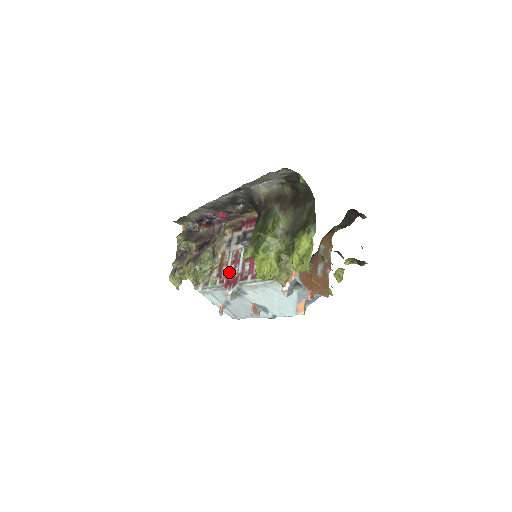
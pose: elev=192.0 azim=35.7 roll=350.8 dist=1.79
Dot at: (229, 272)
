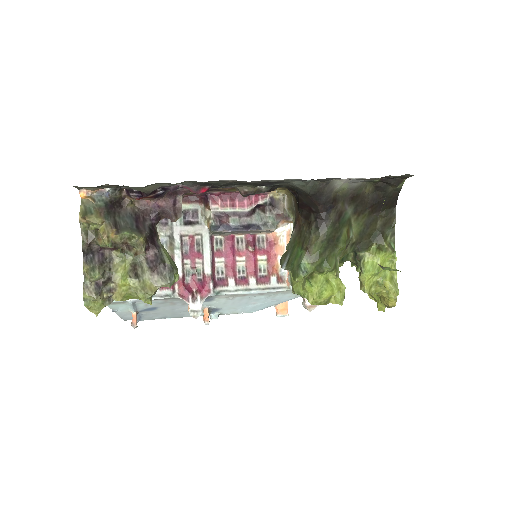
Dot at: (182, 272)
